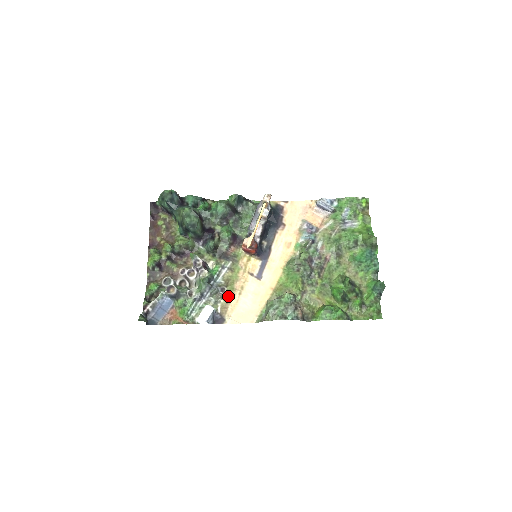
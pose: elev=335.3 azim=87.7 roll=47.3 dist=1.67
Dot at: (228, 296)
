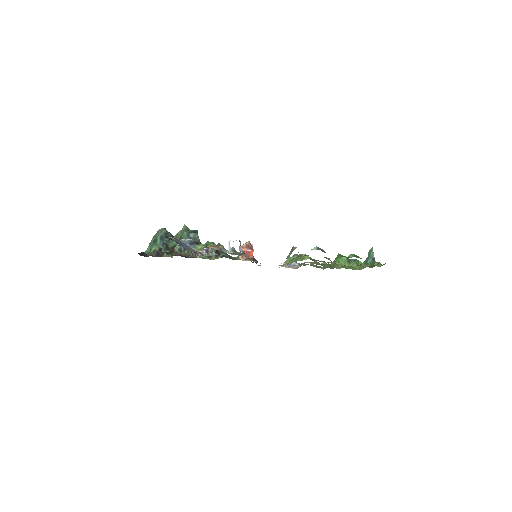
Dot at: occluded
